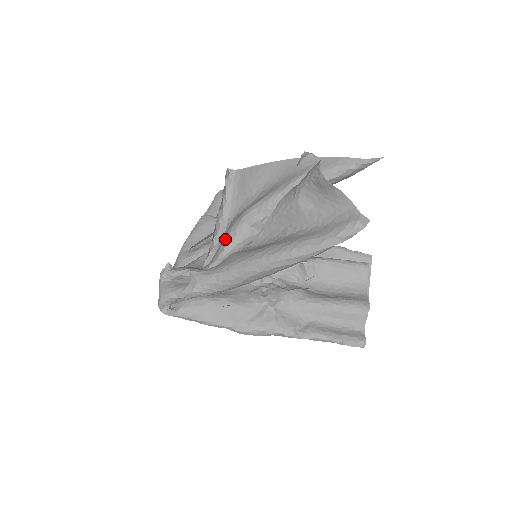
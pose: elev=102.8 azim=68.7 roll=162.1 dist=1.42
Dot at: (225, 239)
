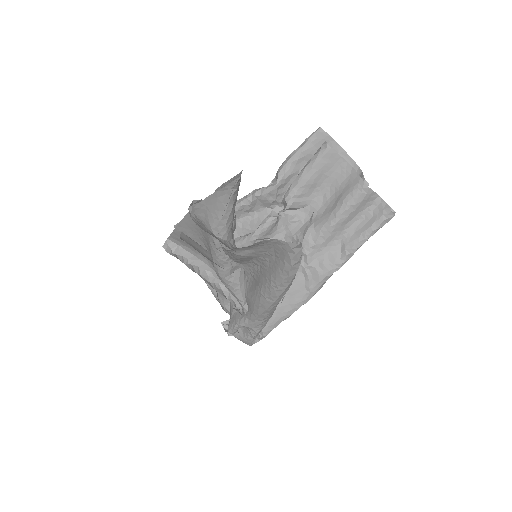
Dot at: occluded
